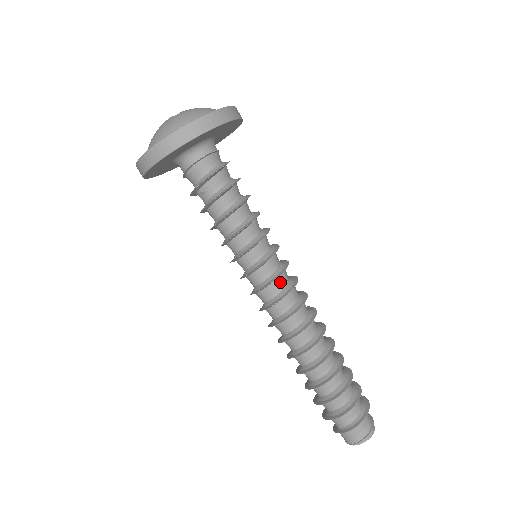
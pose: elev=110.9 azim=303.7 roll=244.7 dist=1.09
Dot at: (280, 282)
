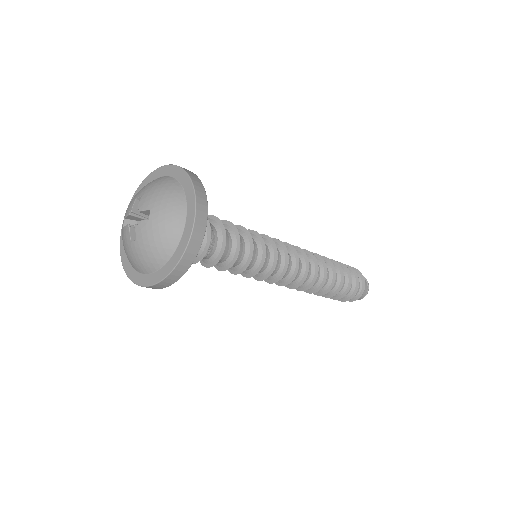
Dot at: occluded
